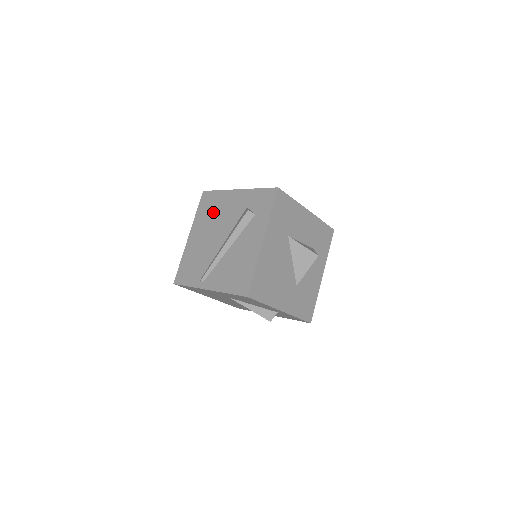
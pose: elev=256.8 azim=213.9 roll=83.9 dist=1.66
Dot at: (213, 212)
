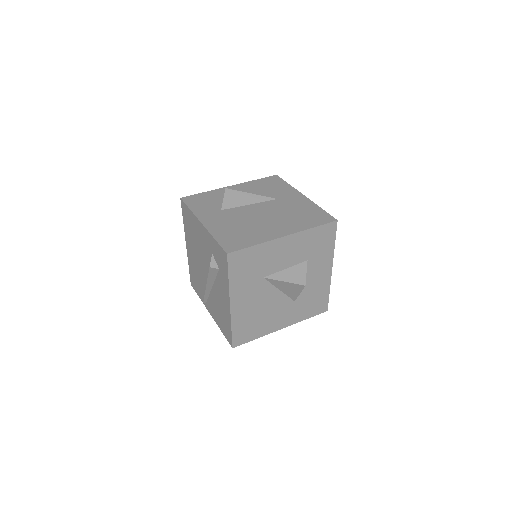
Dot at: (193, 234)
